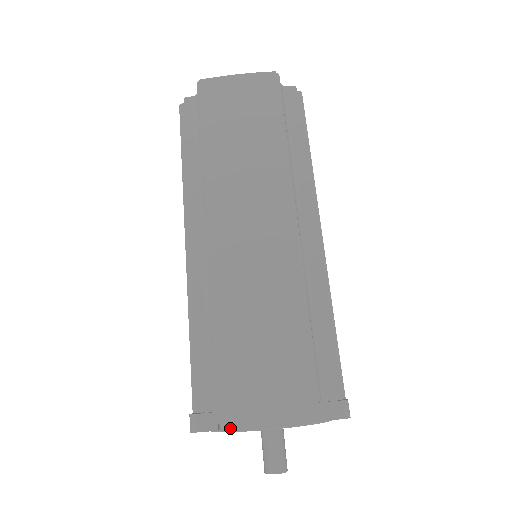
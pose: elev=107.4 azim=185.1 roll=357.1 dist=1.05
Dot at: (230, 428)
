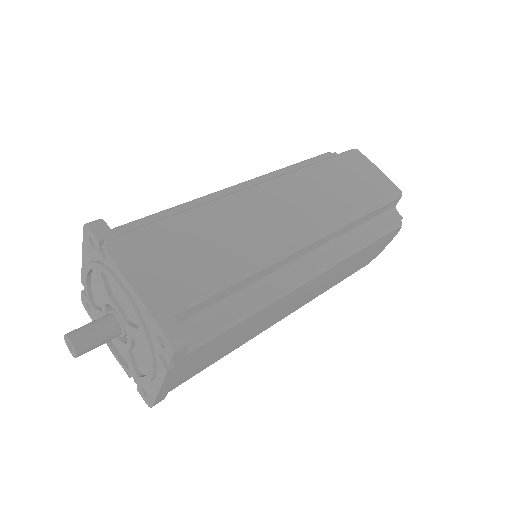
Dot at: (104, 257)
